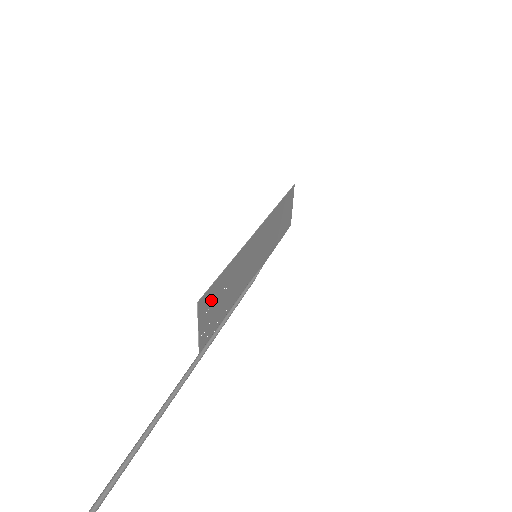
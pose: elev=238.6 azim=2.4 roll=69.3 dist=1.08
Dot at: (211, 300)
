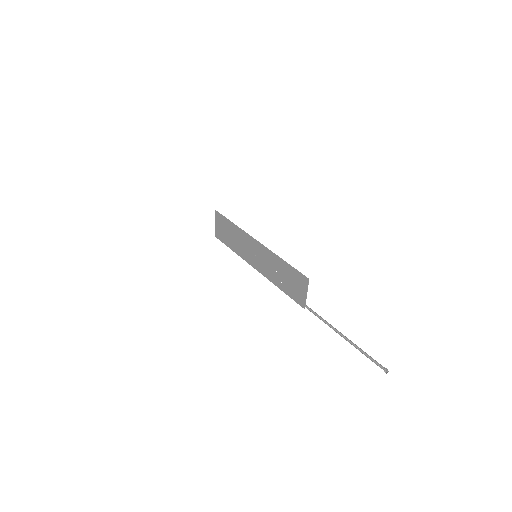
Dot at: (297, 279)
